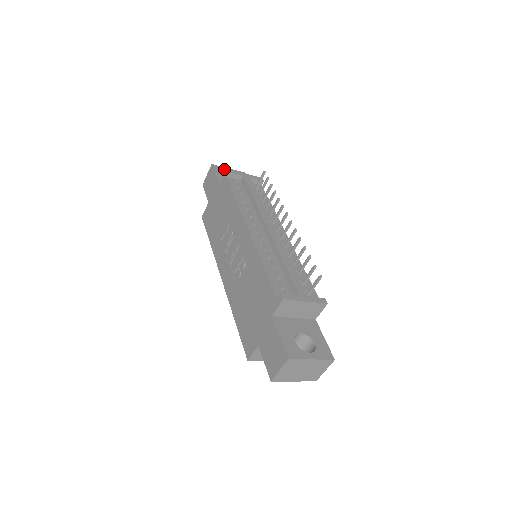
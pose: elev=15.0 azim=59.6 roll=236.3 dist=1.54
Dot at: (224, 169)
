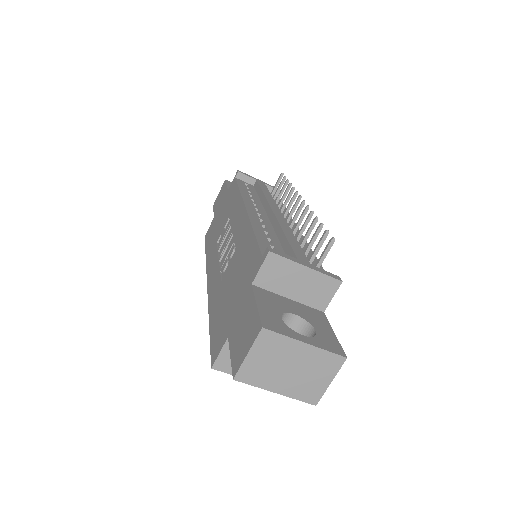
Dot at: occluded
